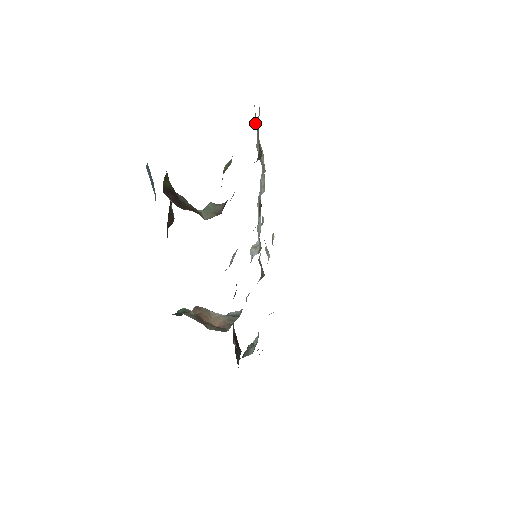
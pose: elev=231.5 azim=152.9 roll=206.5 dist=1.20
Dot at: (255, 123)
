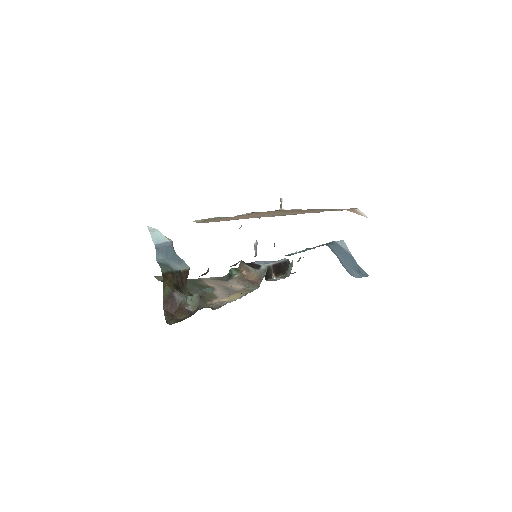
Dot at: occluded
